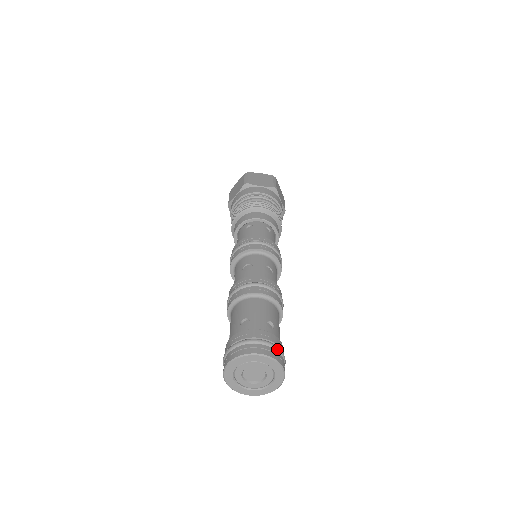
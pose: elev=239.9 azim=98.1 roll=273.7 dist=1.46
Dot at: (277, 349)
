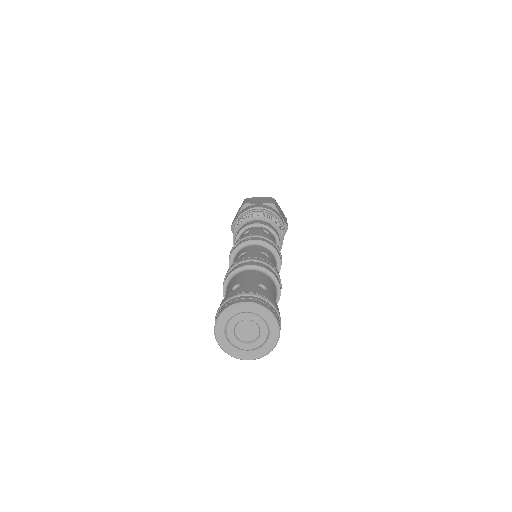
Dot at: (268, 301)
